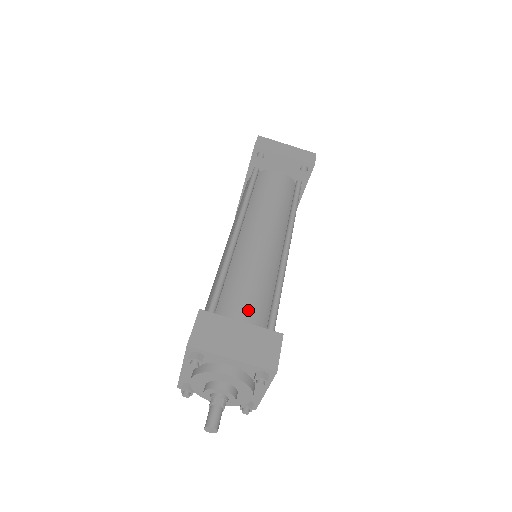
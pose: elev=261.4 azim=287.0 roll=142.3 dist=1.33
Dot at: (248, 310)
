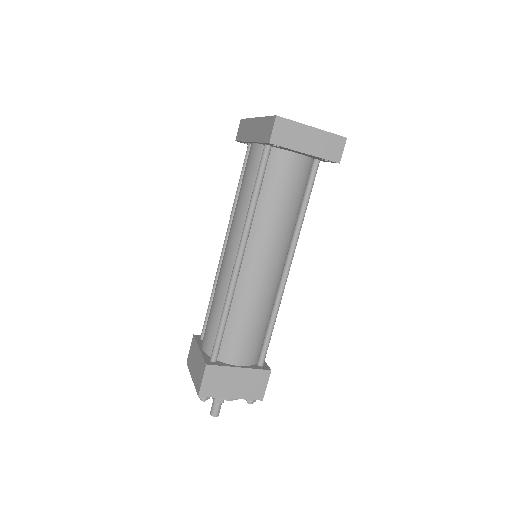
Dot at: (245, 353)
